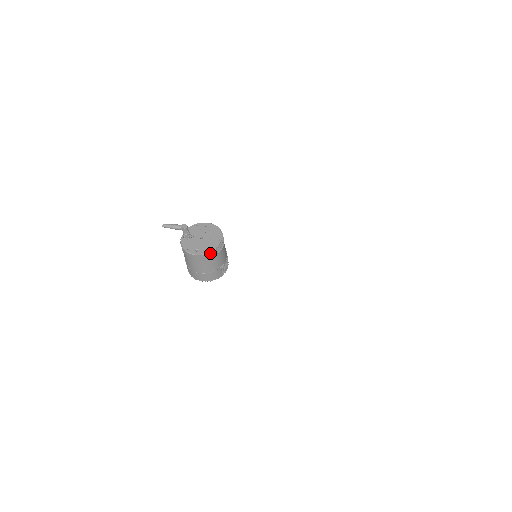
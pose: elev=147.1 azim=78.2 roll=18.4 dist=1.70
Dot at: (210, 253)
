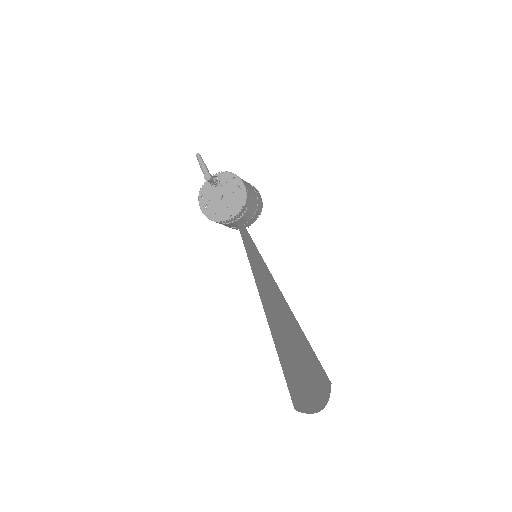
Dot at: (212, 220)
